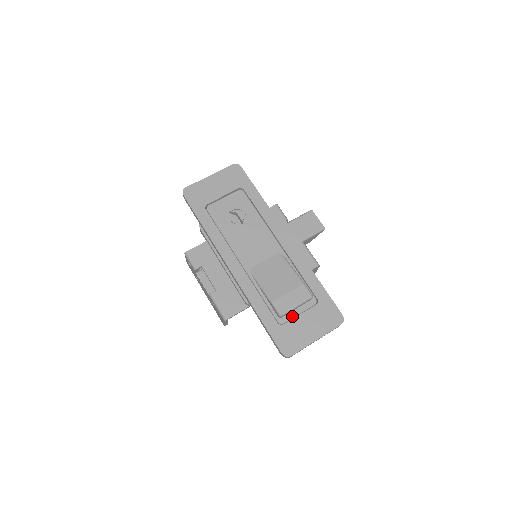
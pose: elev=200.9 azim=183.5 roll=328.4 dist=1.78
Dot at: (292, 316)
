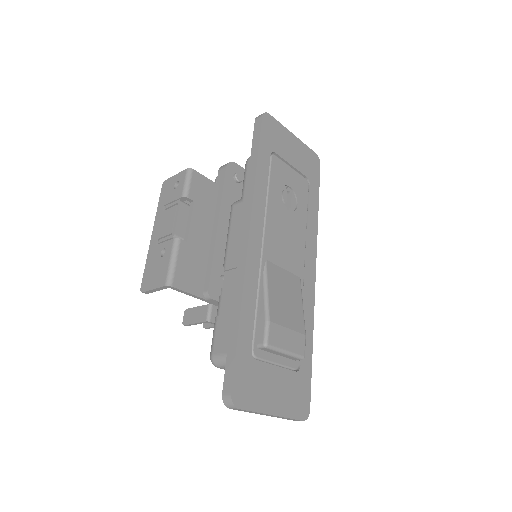
Dot at: (269, 359)
